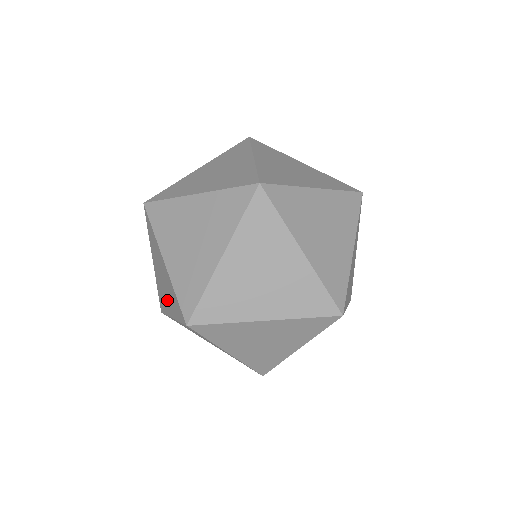
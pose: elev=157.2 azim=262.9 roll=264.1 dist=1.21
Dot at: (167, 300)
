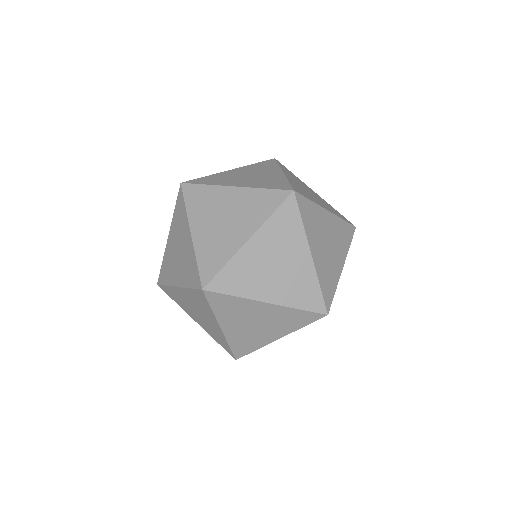
Dot at: occluded
